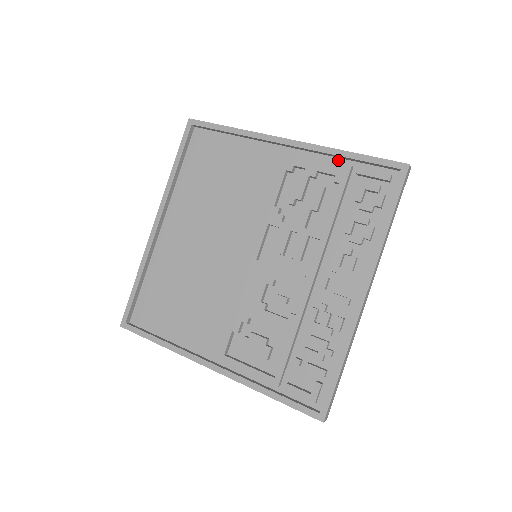
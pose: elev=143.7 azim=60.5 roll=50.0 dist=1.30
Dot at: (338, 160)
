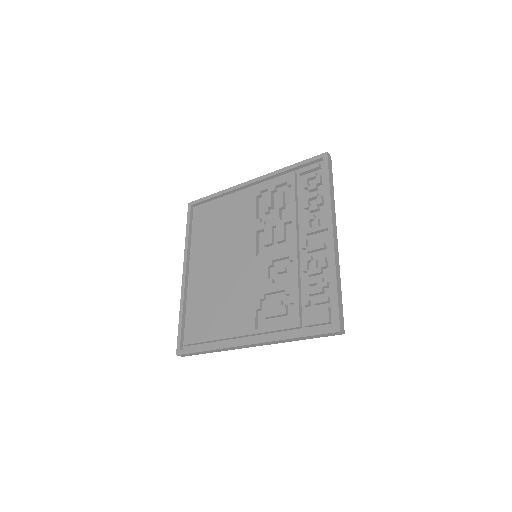
Dot at: occluded
